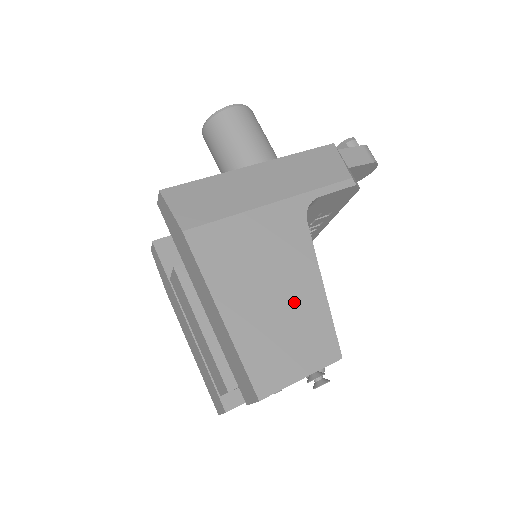
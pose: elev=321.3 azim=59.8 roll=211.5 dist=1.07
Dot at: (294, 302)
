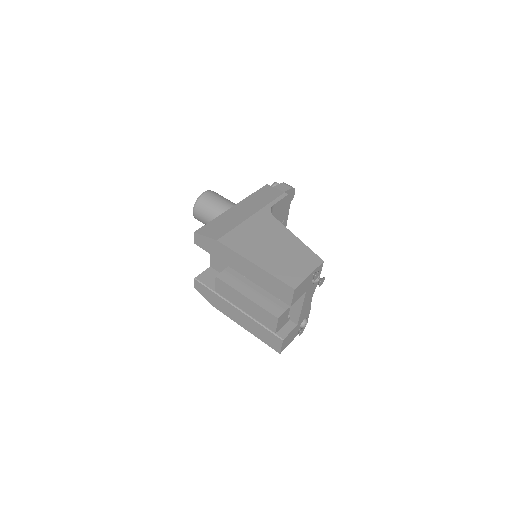
Dot at: (287, 248)
